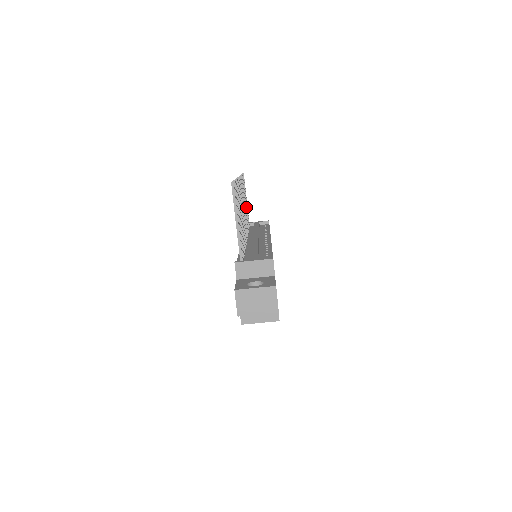
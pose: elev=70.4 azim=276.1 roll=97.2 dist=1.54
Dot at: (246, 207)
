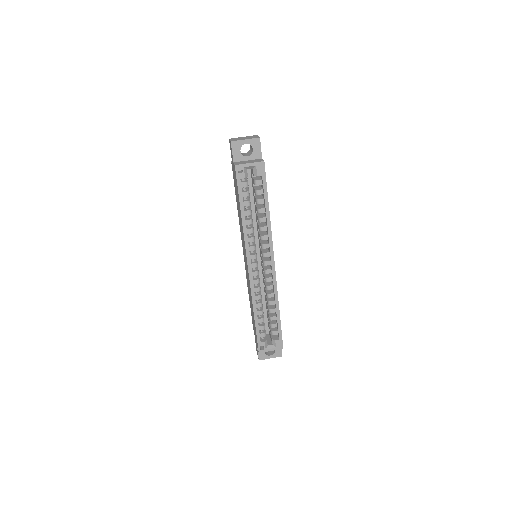
Dot at: occluded
